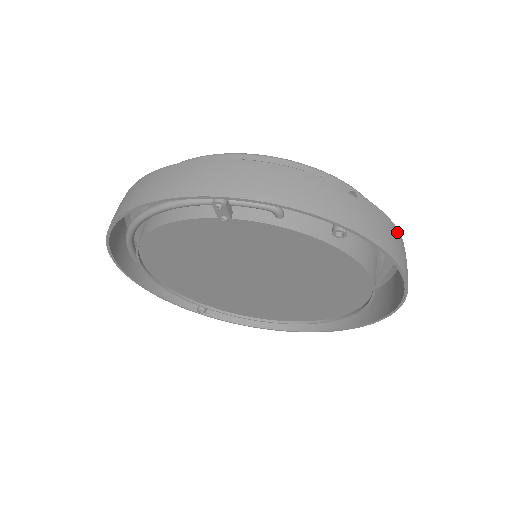
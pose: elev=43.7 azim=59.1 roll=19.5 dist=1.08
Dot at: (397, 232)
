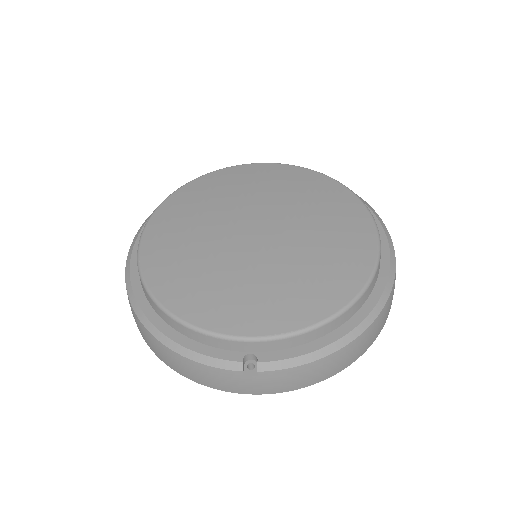
Dot at: (323, 361)
